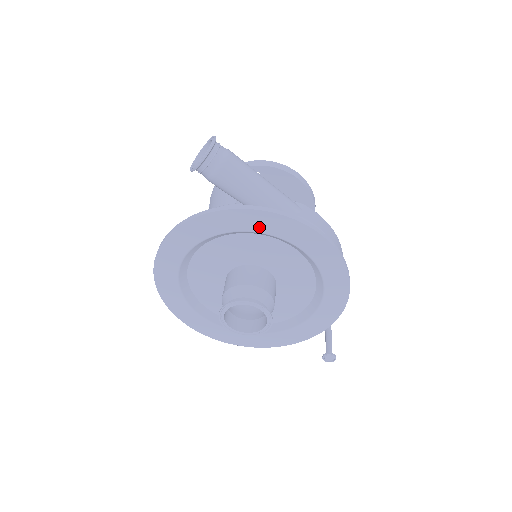
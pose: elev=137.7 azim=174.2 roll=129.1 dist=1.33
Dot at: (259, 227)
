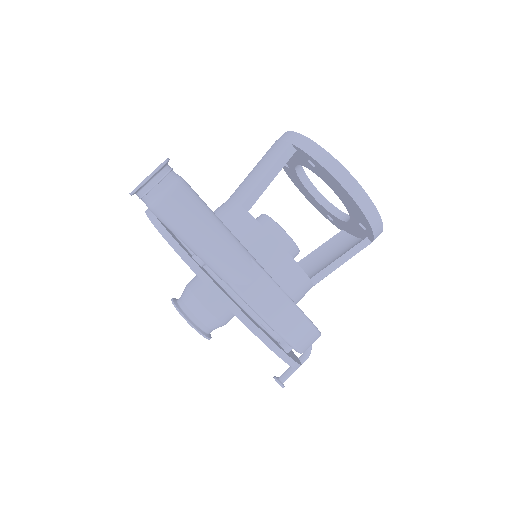
Dot at: occluded
